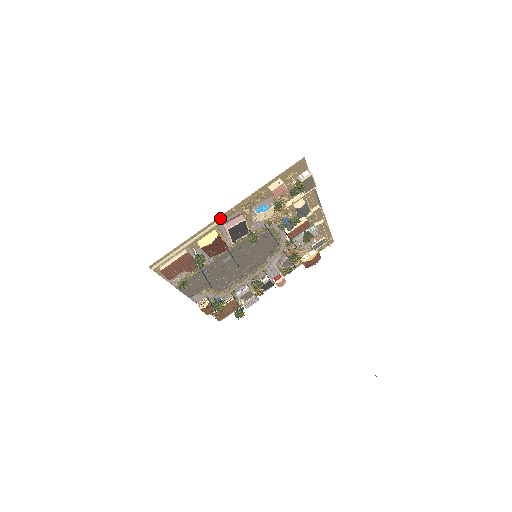
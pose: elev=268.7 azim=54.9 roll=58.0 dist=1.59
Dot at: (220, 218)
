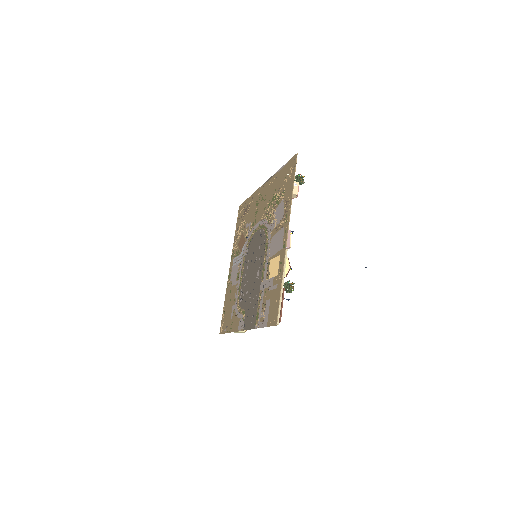
Dot at: (286, 243)
